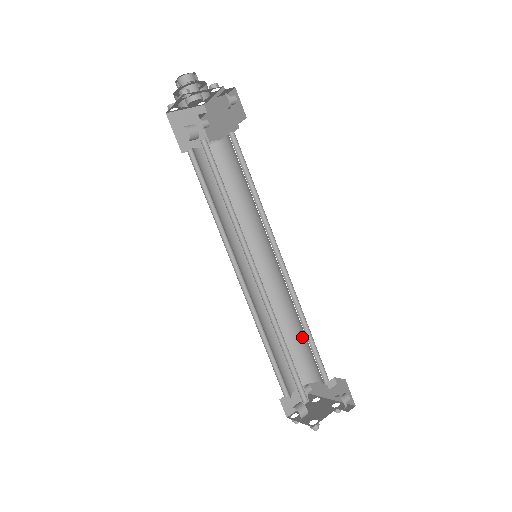
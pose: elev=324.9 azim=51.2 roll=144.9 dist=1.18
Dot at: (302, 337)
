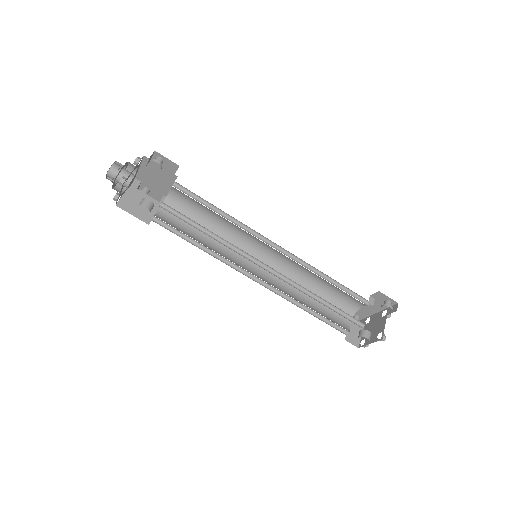
Dot at: (327, 286)
